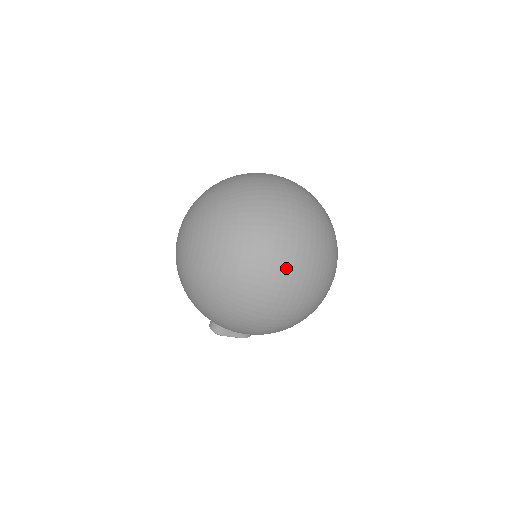
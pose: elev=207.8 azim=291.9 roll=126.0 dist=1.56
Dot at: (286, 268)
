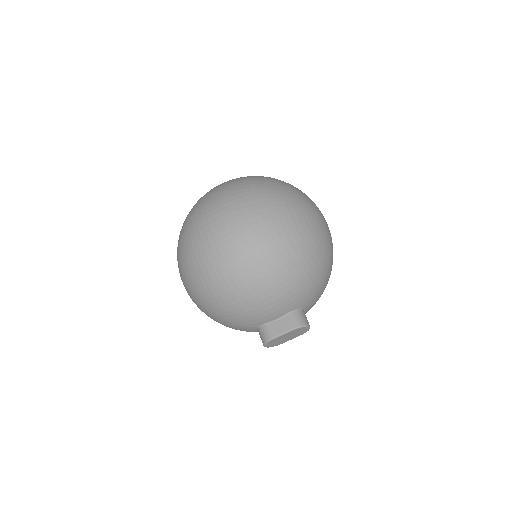
Dot at: (218, 202)
